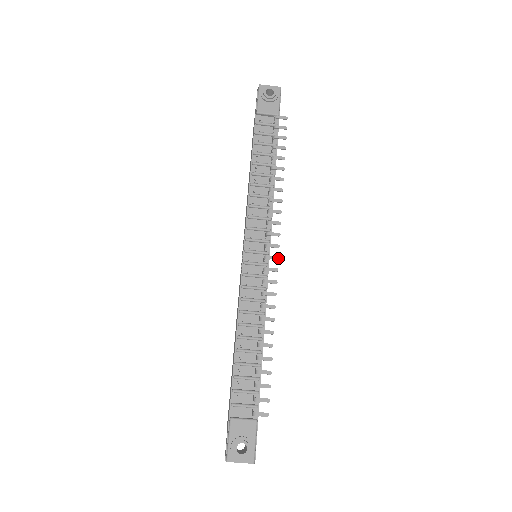
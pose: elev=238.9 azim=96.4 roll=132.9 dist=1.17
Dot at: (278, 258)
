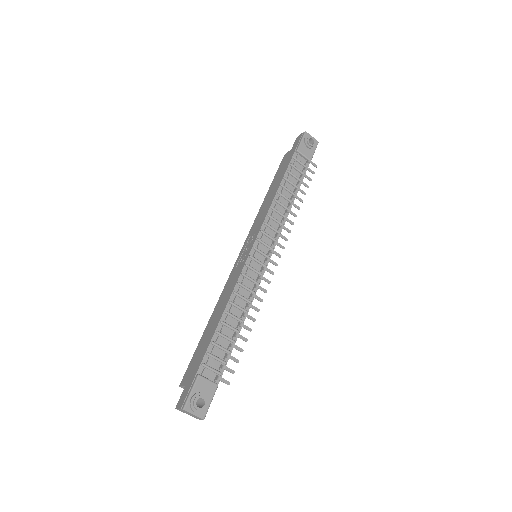
Dot at: (277, 265)
